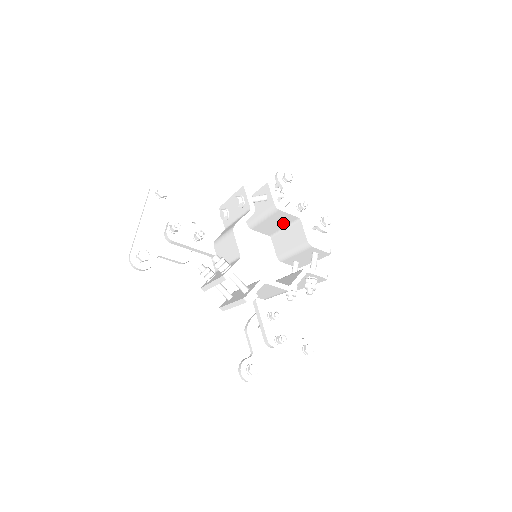
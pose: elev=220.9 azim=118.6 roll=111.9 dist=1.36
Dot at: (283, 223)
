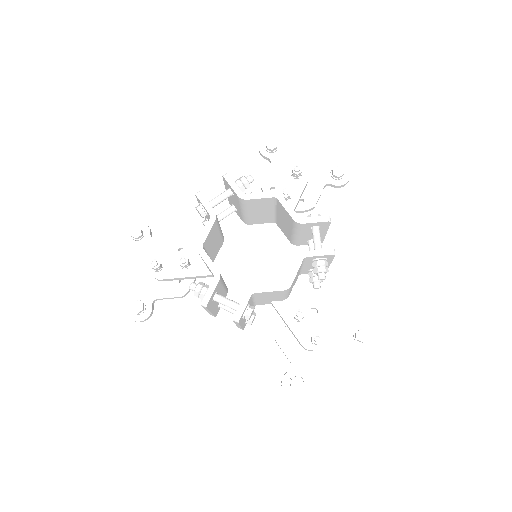
Dot at: (268, 208)
